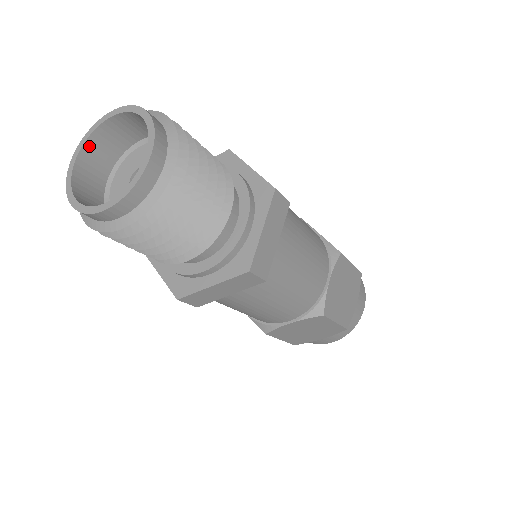
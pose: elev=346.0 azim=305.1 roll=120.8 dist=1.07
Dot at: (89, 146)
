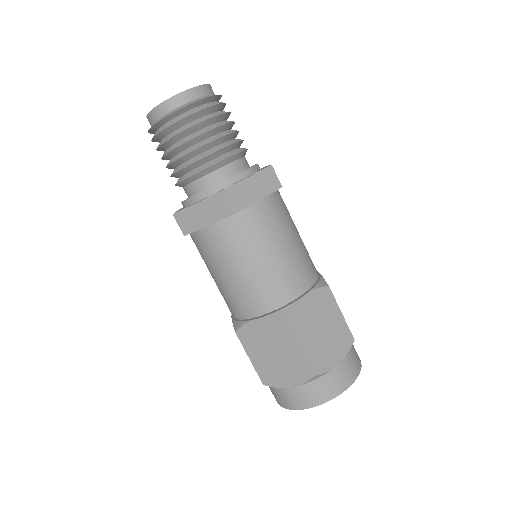
Dot at: occluded
